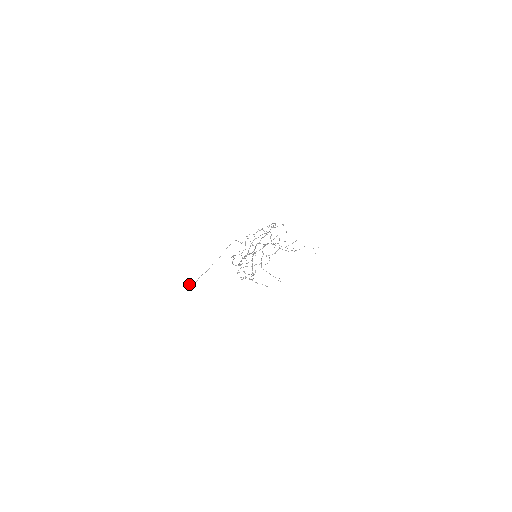
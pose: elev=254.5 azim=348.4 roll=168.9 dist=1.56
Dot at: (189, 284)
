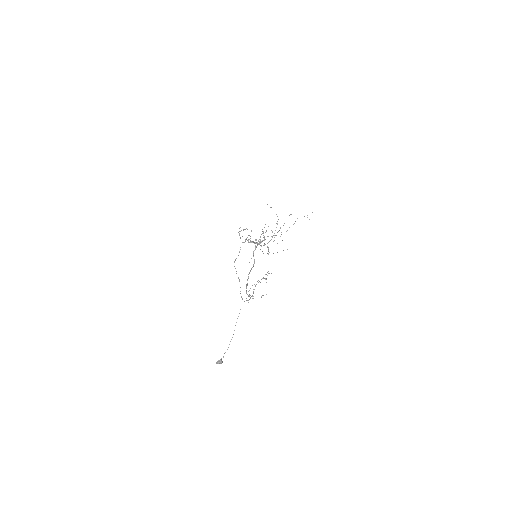
Dot at: occluded
